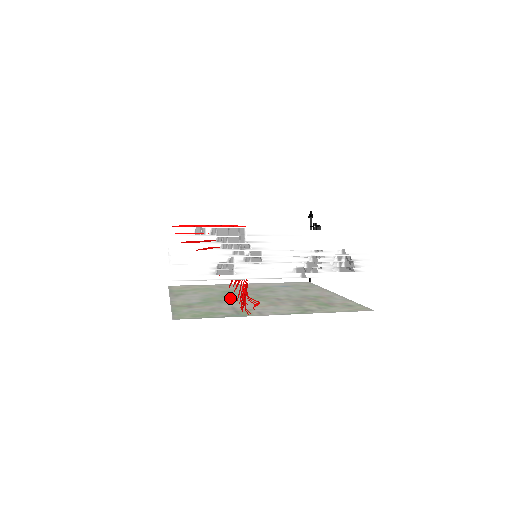
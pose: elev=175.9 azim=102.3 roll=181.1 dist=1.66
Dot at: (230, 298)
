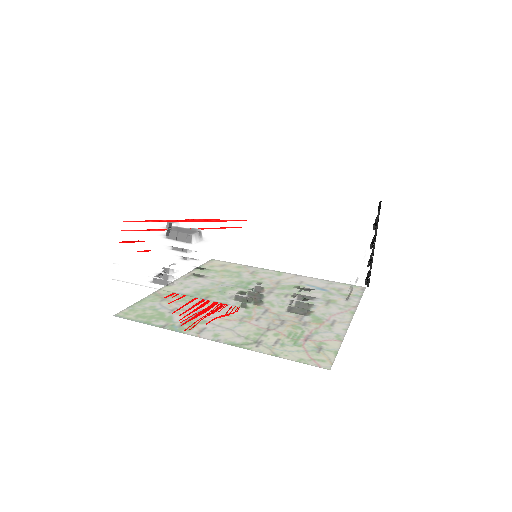
Dot at: occluded
